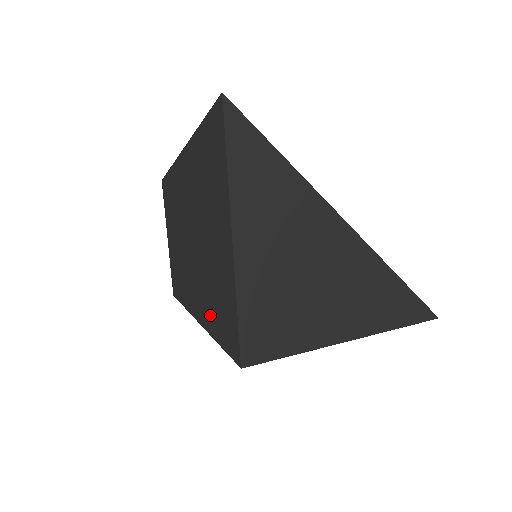
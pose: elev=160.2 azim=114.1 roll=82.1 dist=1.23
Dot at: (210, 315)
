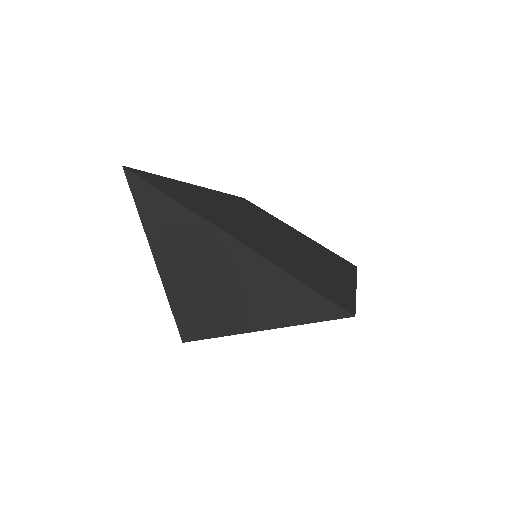
Dot at: occluded
